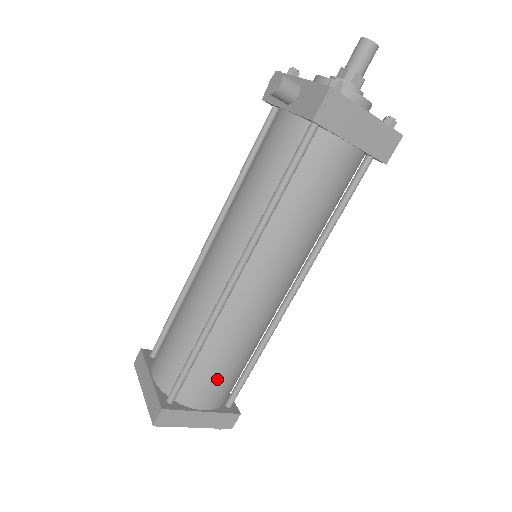
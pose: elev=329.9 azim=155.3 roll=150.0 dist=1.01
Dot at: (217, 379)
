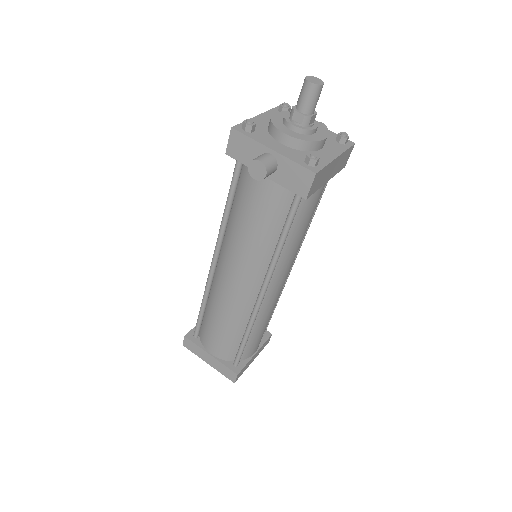
Dot at: (260, 337)
